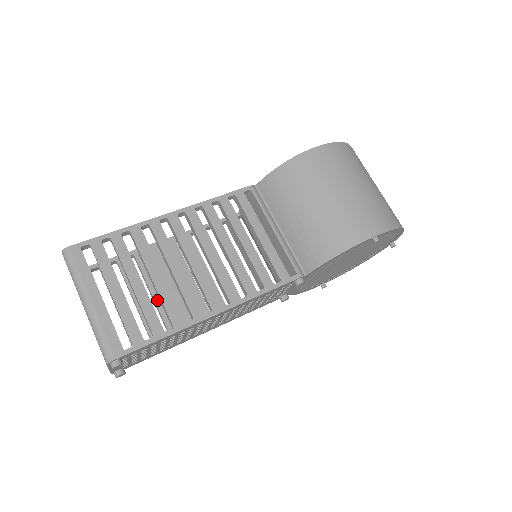
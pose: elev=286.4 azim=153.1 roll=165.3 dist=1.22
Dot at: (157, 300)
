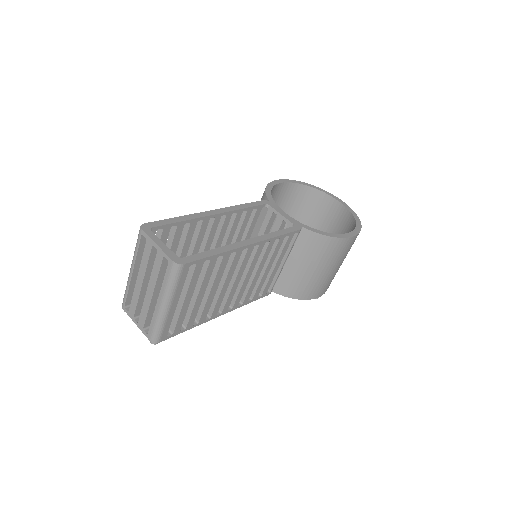
Dot at: occluded
